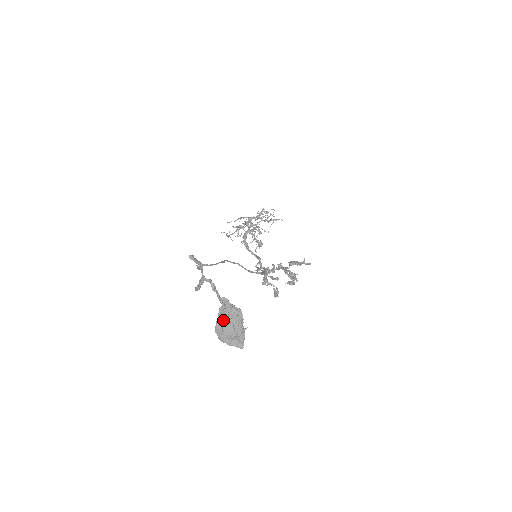
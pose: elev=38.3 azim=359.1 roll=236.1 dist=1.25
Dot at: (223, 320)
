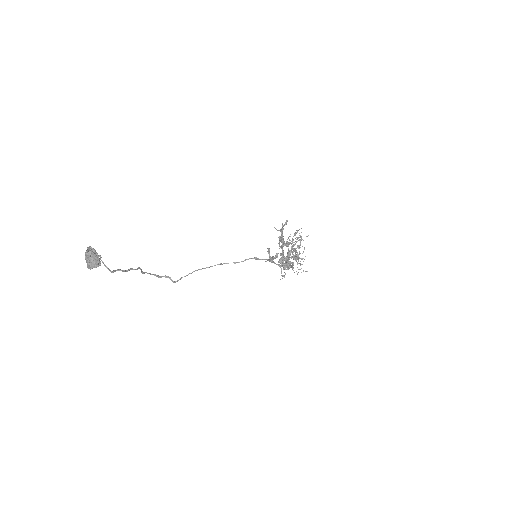
Dot at: (85, 258)
